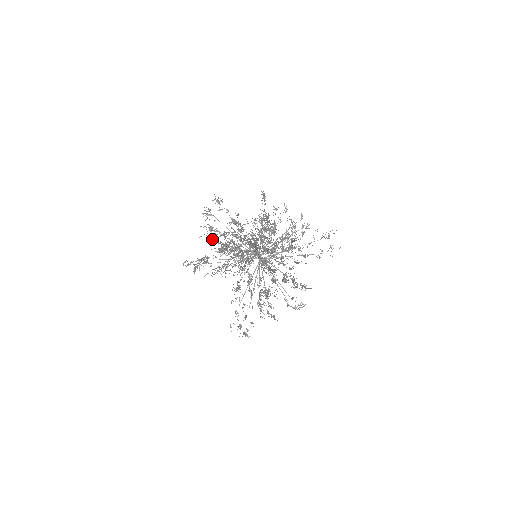
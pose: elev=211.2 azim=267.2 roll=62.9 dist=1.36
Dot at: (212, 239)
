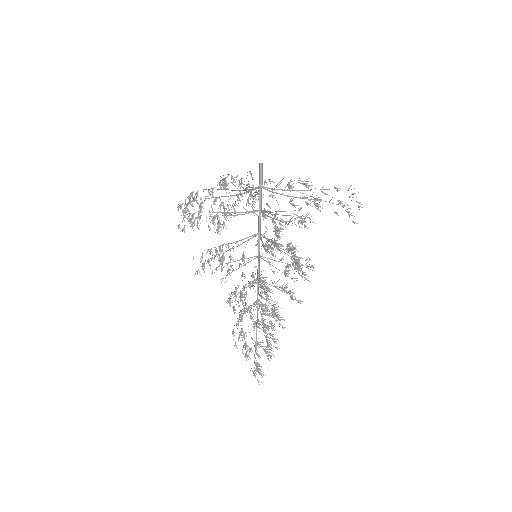
Dot at: occluded
